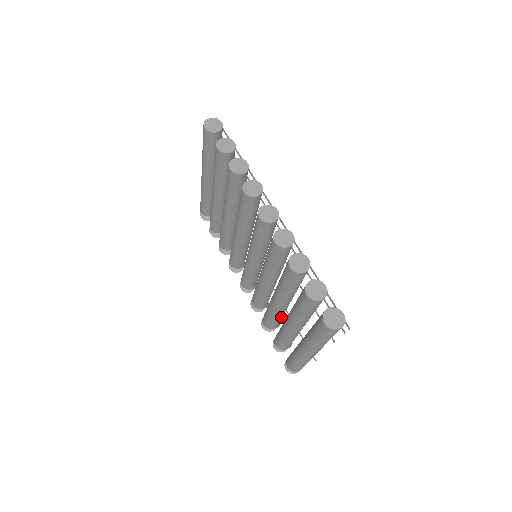
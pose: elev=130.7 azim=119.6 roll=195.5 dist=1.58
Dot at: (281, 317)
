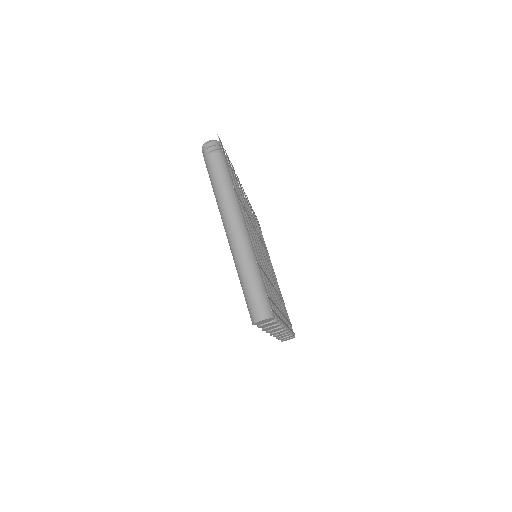
Dot at: occluded
